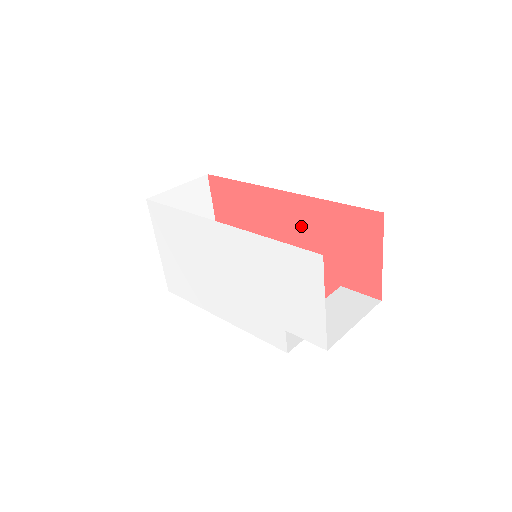
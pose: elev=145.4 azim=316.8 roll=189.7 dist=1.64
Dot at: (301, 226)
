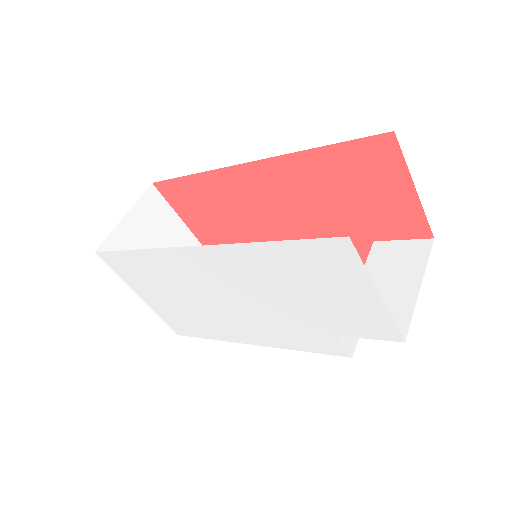
Dot at: (291, 194)
